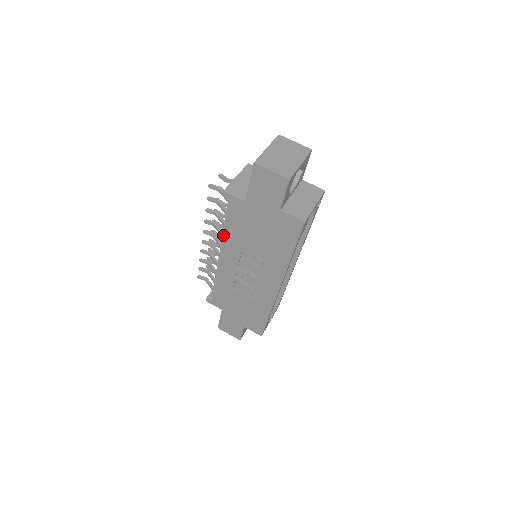
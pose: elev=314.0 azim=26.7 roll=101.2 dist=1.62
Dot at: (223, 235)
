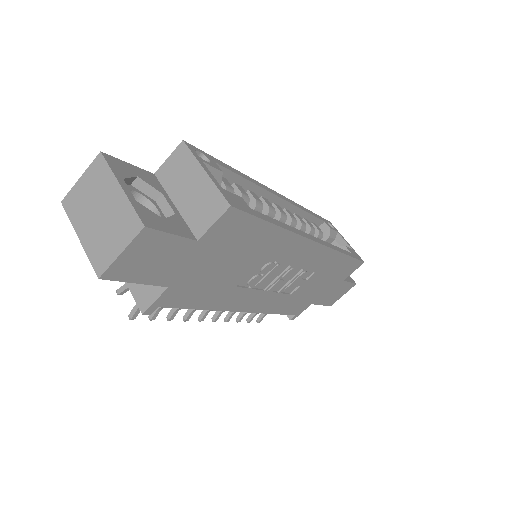
Dot at: (213, 310)
